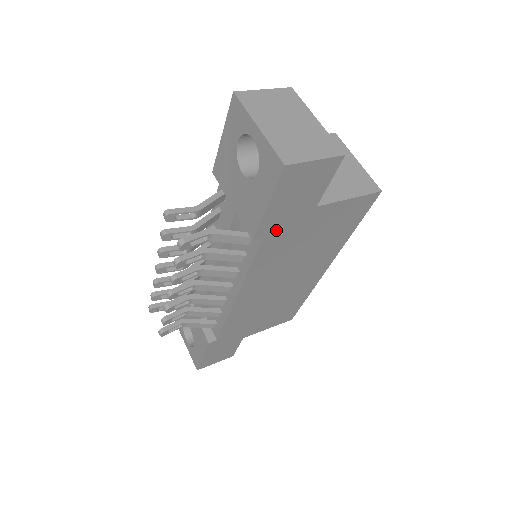
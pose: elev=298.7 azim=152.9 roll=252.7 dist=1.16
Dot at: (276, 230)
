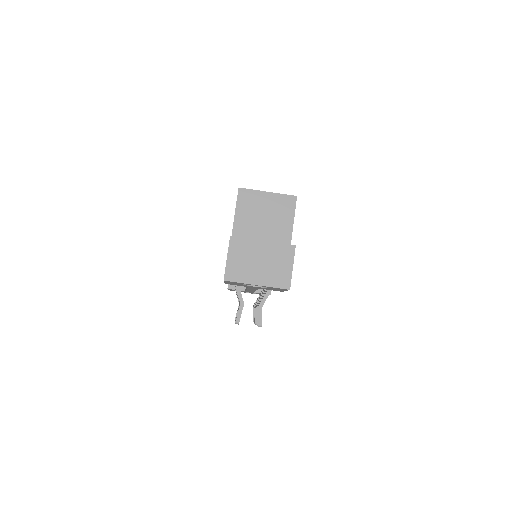
Dot at: occluded
